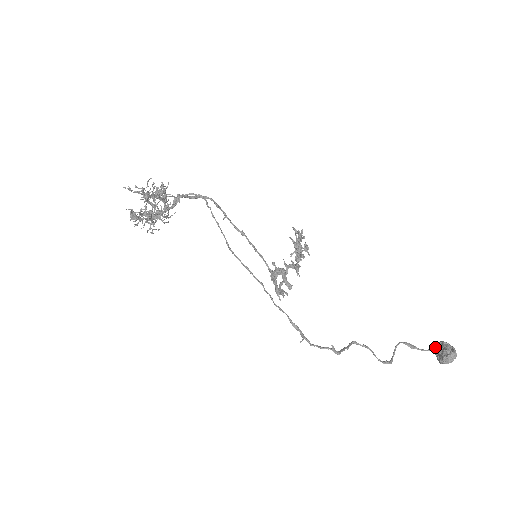
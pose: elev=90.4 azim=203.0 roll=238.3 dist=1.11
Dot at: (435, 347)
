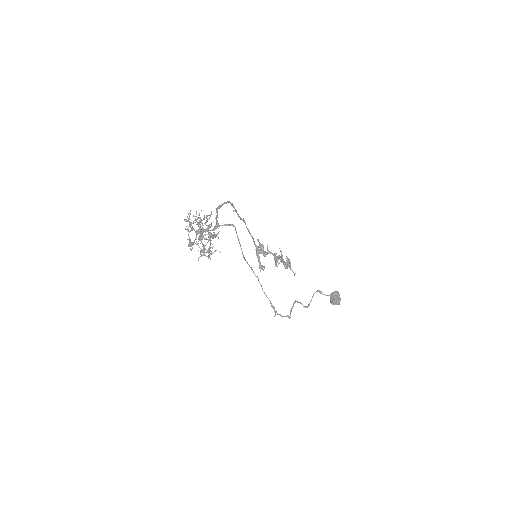
Dot at: (331, 295)
